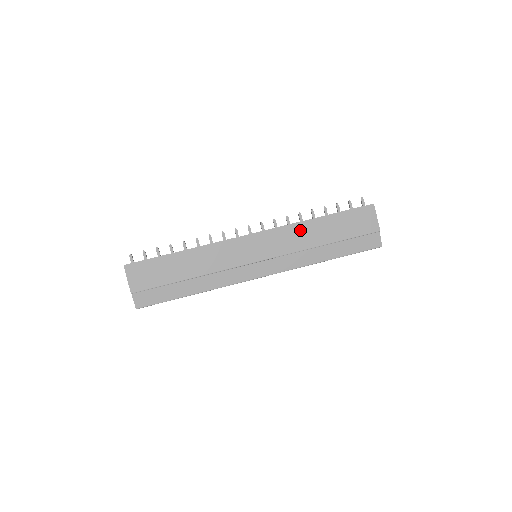
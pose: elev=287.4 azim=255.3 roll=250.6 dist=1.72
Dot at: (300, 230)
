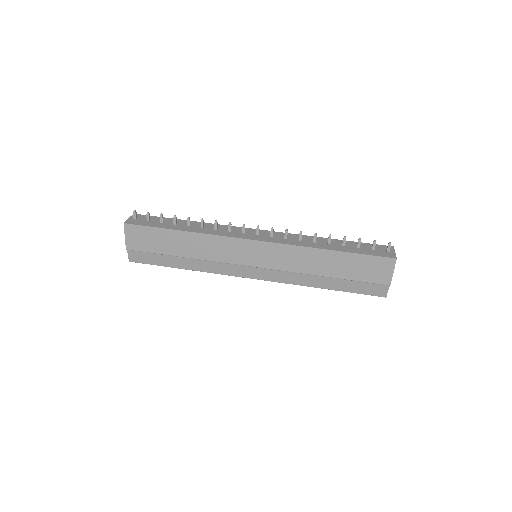
Dot at: (306, 255)
